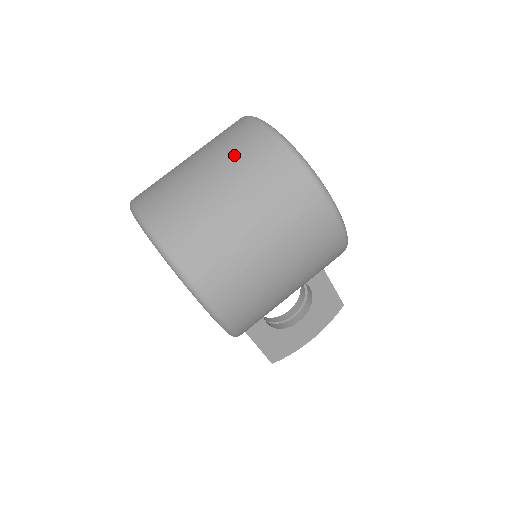
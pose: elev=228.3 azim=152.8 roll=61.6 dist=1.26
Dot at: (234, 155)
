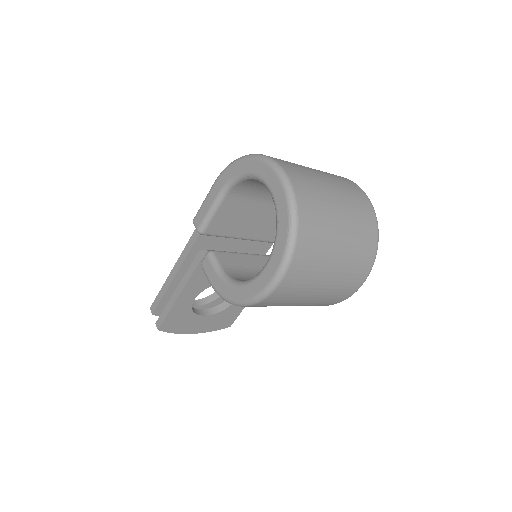
Dot at: (354, 204)
